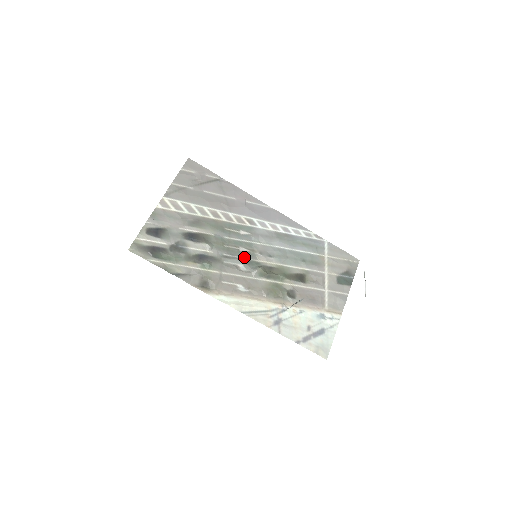
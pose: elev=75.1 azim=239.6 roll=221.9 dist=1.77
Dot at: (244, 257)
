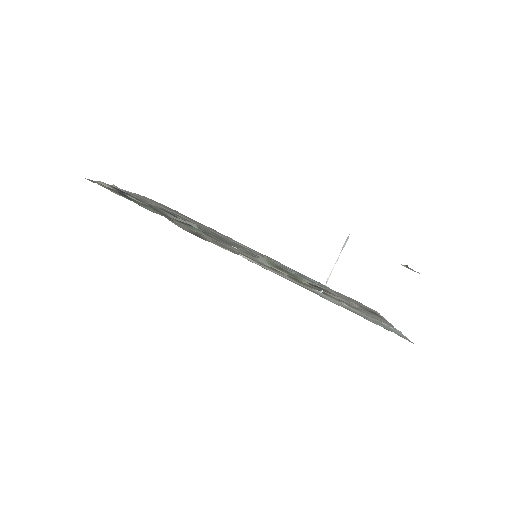
Dot at: occluded
